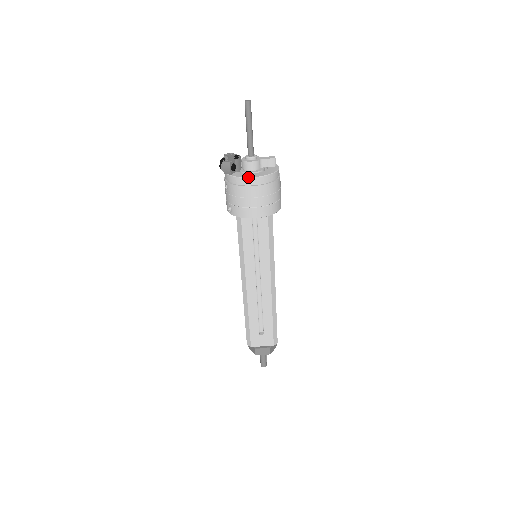
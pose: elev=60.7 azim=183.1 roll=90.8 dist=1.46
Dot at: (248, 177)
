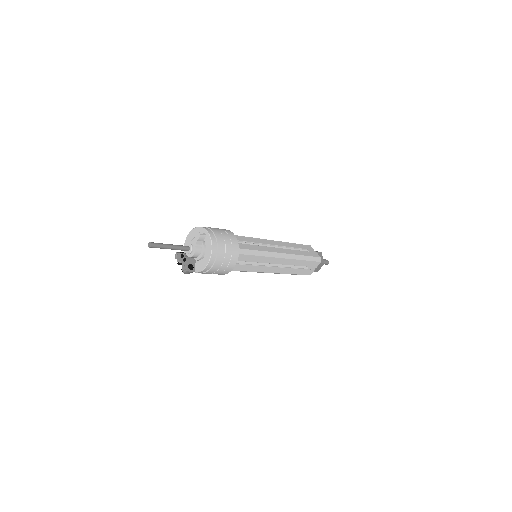
Dot at: (205, 267)
